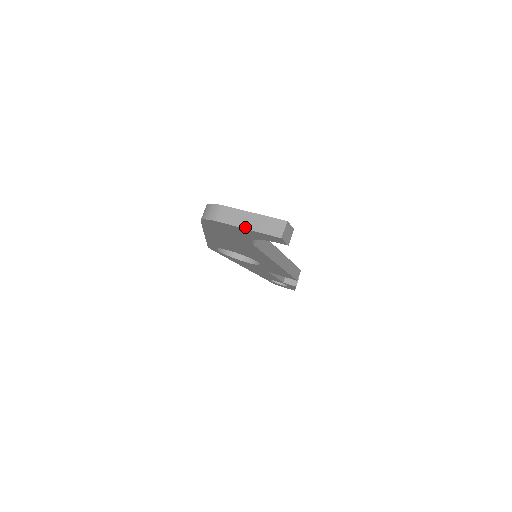
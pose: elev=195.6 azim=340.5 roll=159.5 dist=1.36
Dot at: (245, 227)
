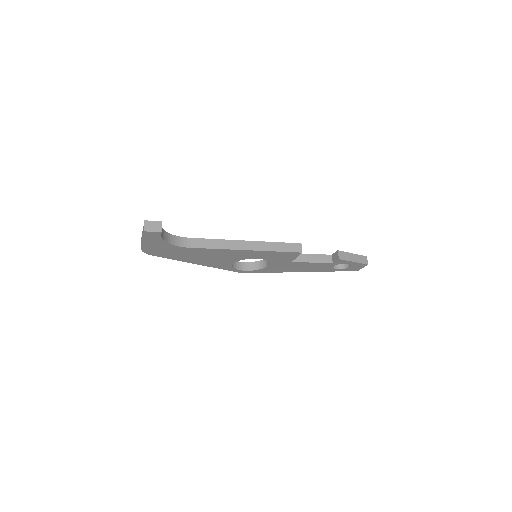
Dot at: (142, 240)
